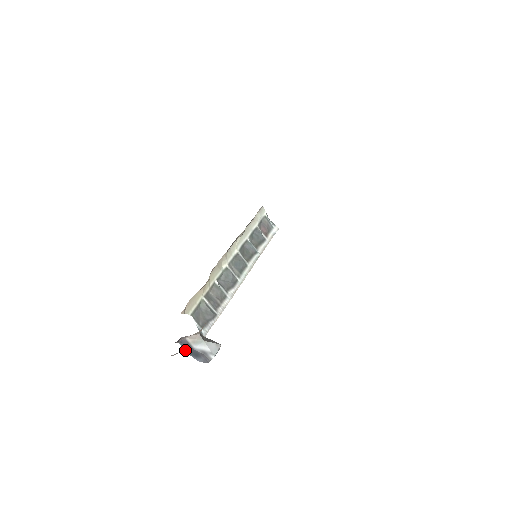
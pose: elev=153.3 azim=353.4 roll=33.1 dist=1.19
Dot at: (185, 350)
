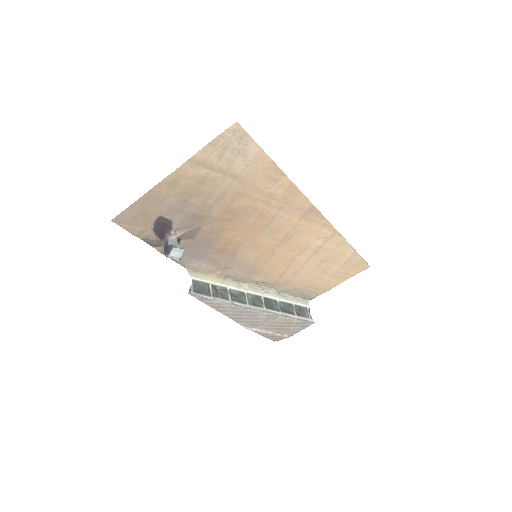
Dot at: (164, 249)
